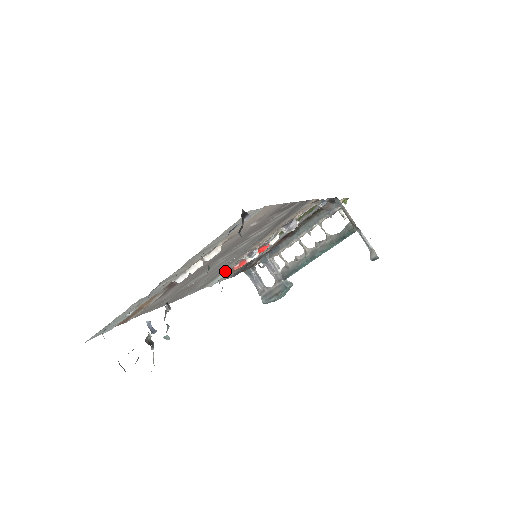
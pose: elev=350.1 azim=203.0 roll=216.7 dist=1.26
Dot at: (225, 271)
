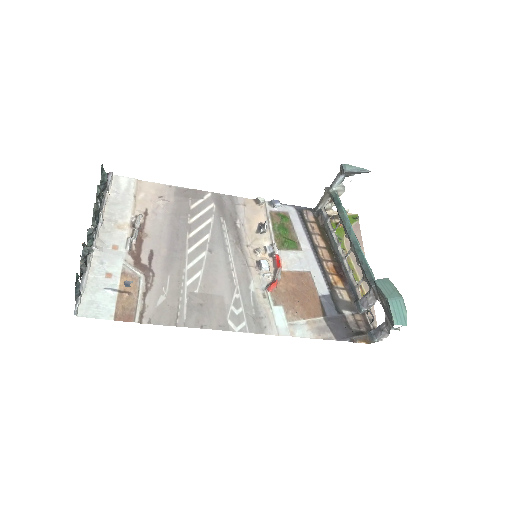
Dot at: (268, 301)
